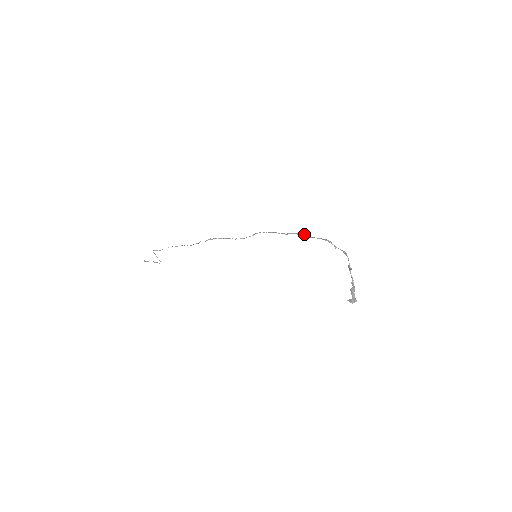
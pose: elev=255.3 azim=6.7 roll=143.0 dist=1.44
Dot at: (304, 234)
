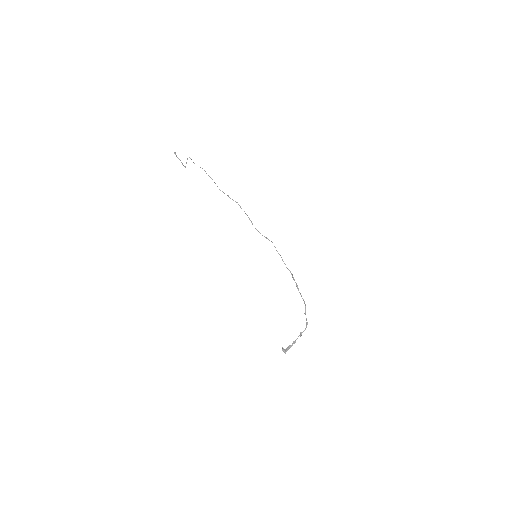
Dot at: occluded
